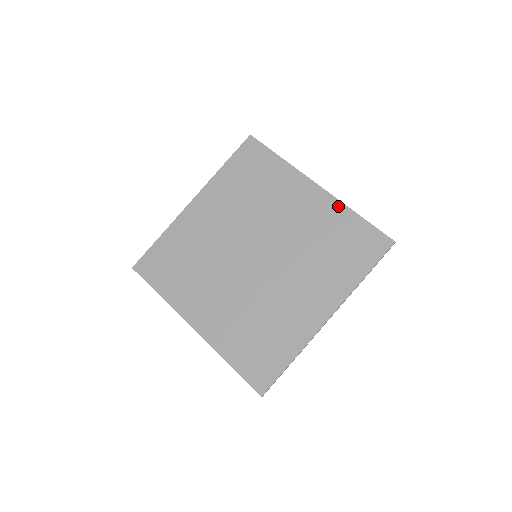
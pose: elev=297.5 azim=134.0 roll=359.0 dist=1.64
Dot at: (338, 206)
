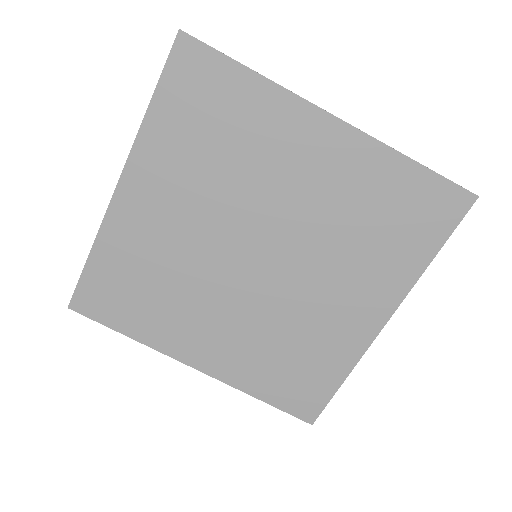
Dot at: (377, 151)
